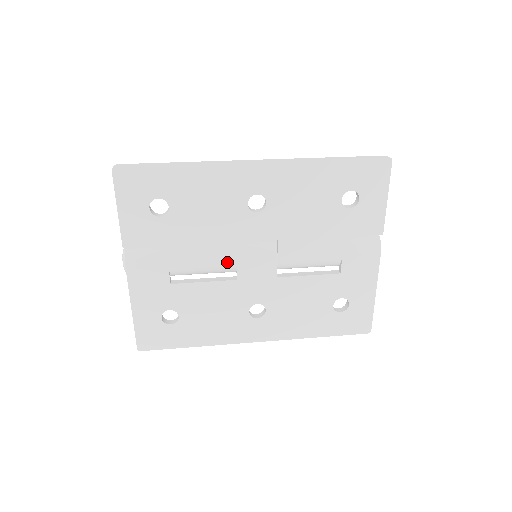
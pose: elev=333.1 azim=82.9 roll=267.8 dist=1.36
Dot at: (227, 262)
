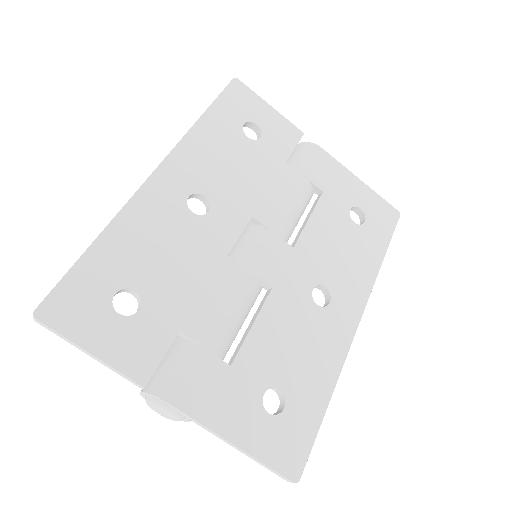
Dot at: (244, 282)
